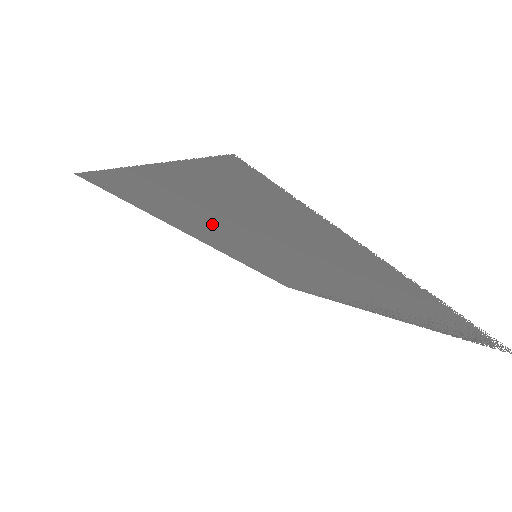
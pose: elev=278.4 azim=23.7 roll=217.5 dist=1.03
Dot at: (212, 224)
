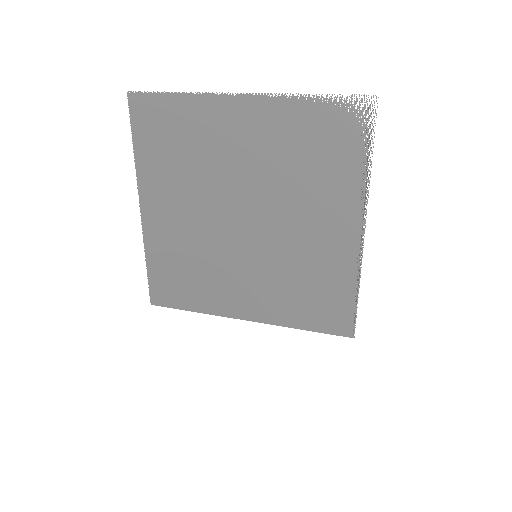
Dot at: (200, 225)
